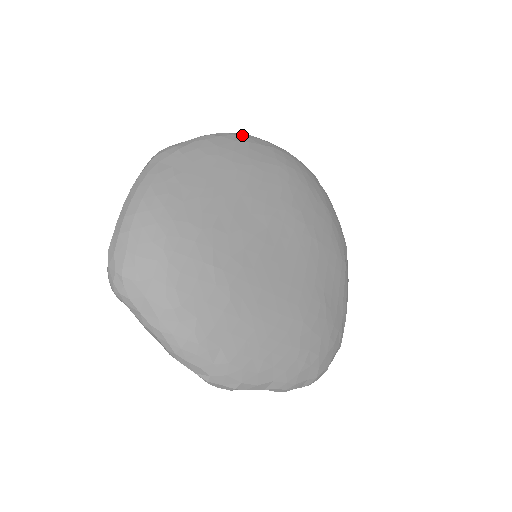
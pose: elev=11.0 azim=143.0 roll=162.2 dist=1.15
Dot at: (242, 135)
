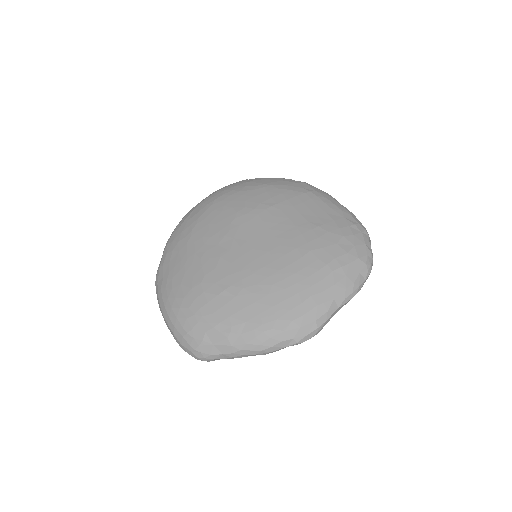
Dot at: (182, 219)
